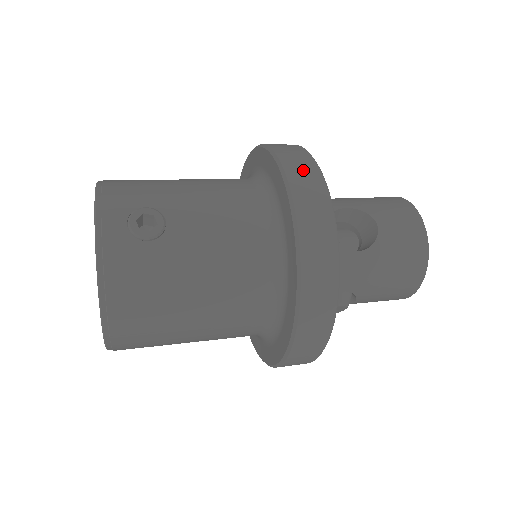
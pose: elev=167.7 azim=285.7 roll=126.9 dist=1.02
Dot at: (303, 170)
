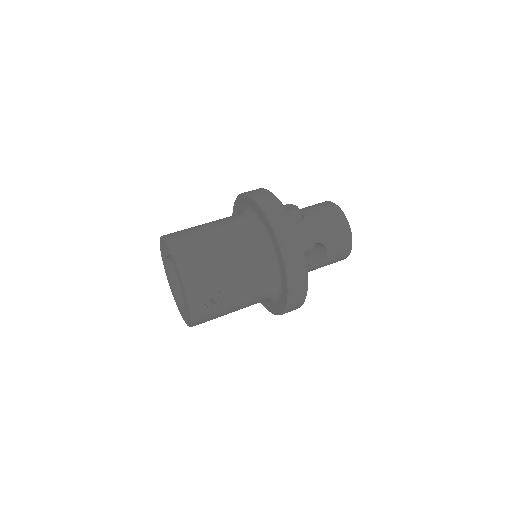
Dot at: (297, 267)
